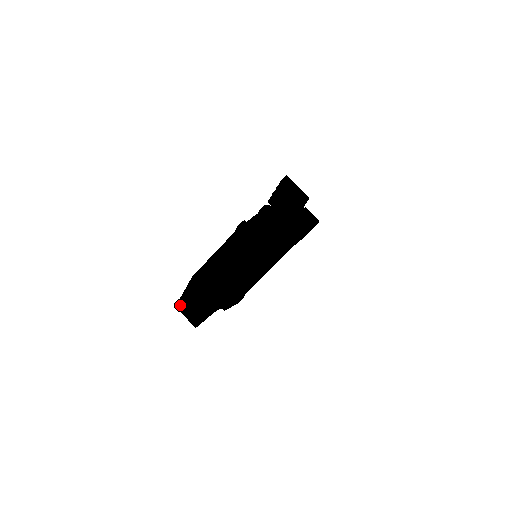
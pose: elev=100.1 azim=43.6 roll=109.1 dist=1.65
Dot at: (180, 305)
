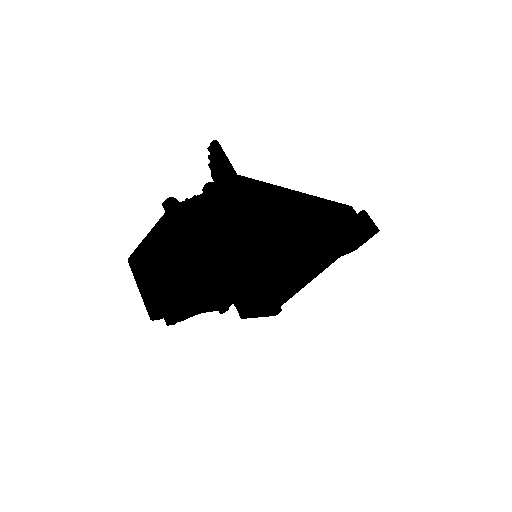
Dot at: occluded
